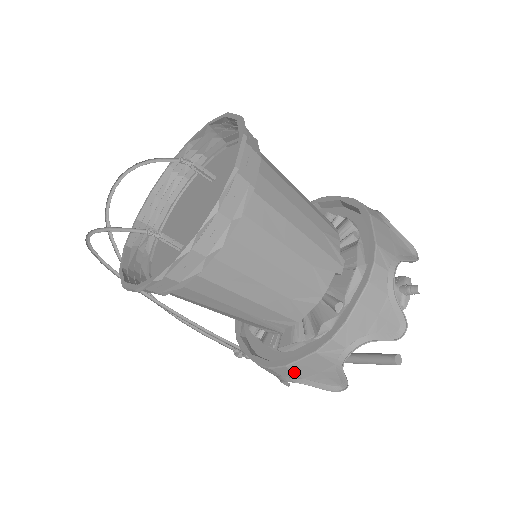
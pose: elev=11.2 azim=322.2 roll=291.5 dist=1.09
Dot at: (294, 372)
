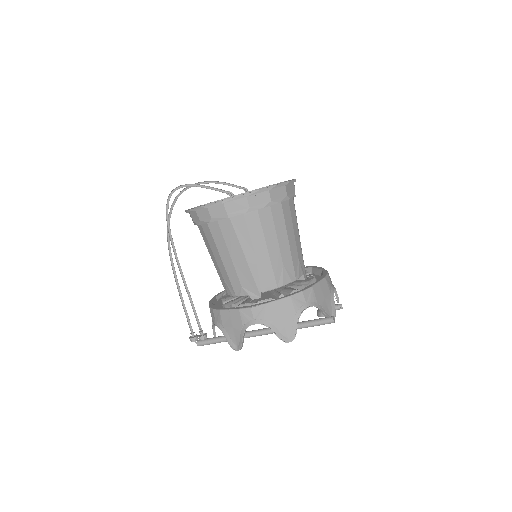
Dot at: (267, 312)
